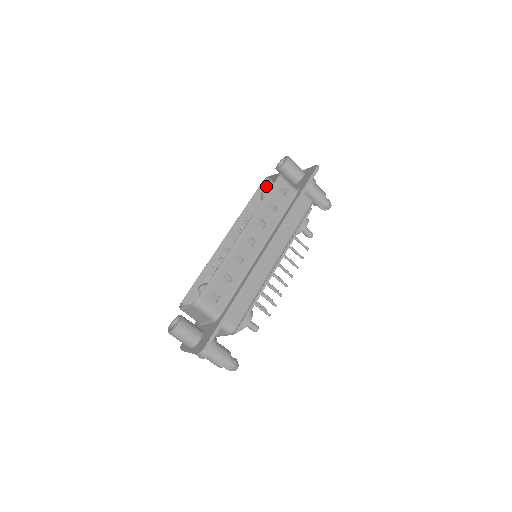
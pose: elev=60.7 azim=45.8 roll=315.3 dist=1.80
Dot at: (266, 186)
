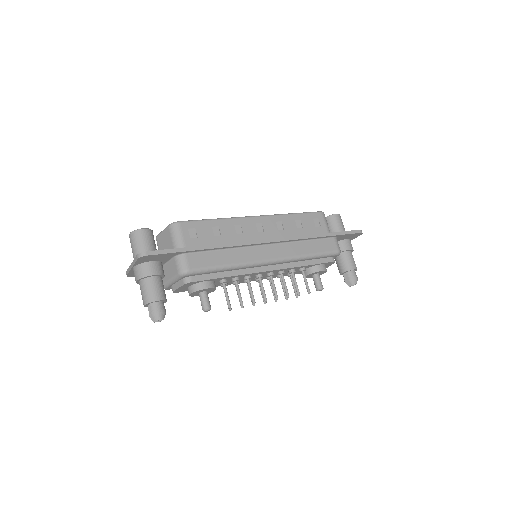
Dot at: occluded
